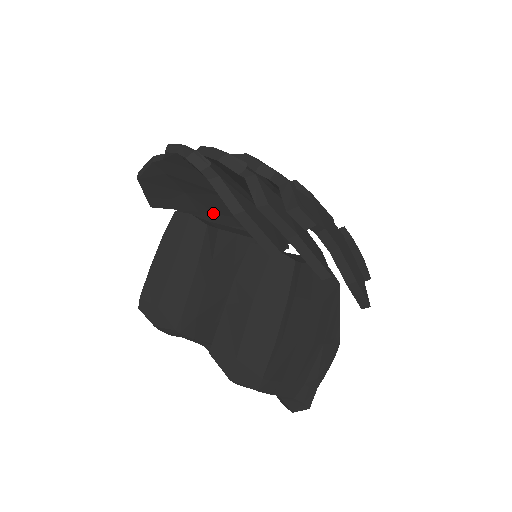
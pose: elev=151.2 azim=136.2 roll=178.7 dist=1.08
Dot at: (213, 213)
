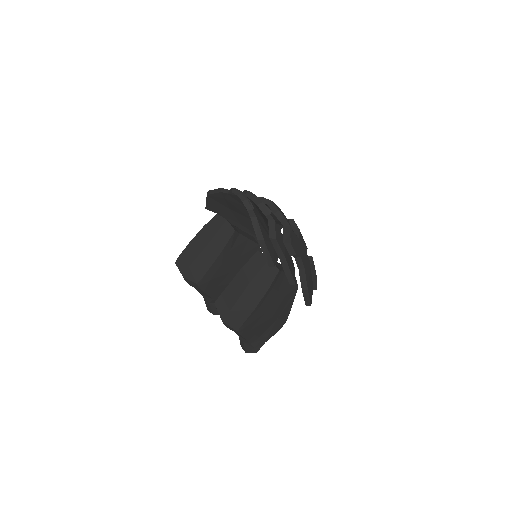
Dot at: occluded
